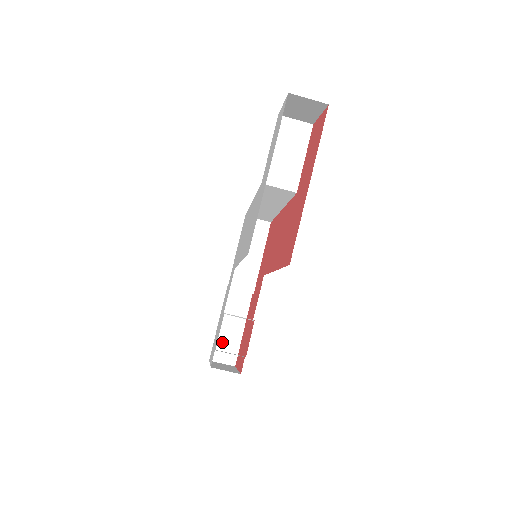
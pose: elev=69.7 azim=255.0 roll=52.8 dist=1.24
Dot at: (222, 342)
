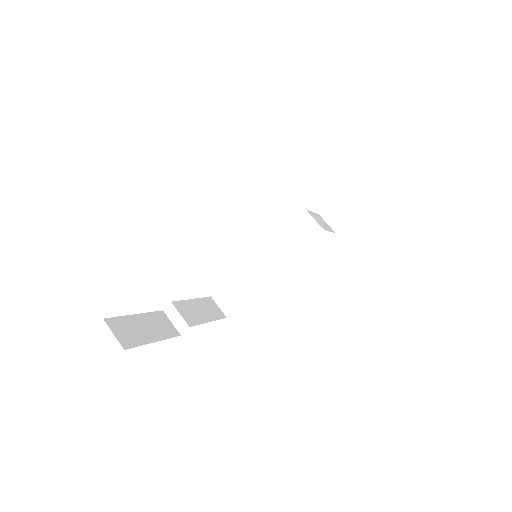
Dot at: (128, 325)
